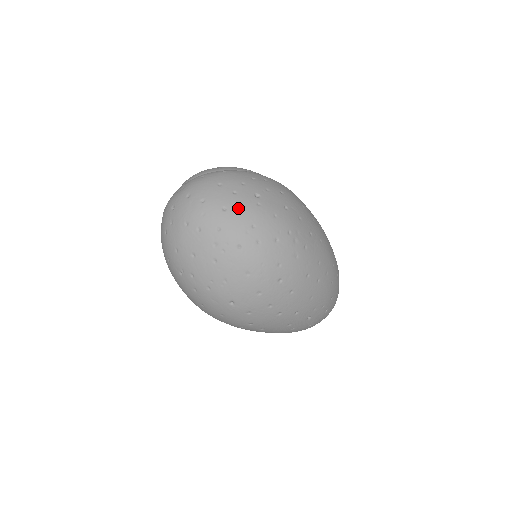
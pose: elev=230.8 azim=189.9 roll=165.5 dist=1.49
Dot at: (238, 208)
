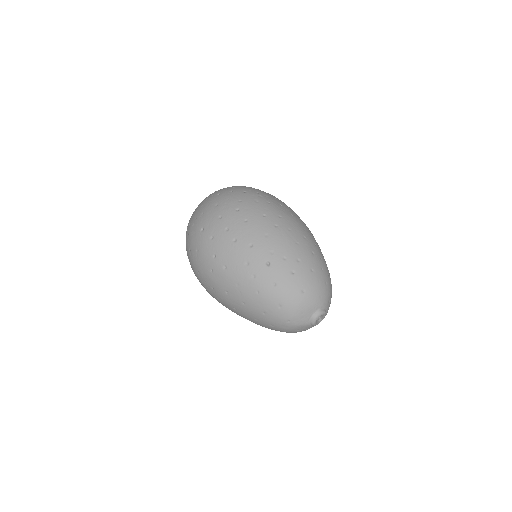
Dot at: occluded
